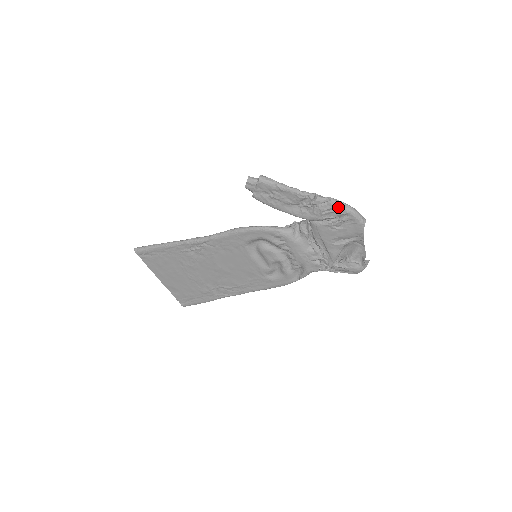
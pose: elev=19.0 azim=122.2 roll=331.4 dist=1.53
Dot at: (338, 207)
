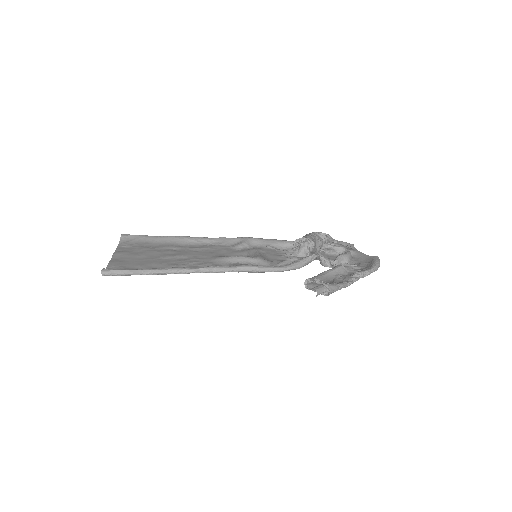
Dot at: occluded
